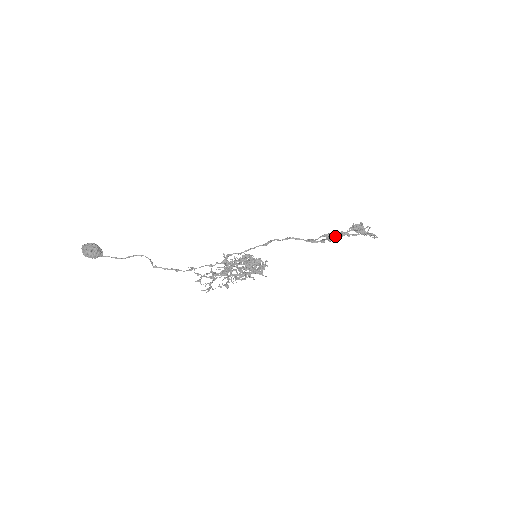
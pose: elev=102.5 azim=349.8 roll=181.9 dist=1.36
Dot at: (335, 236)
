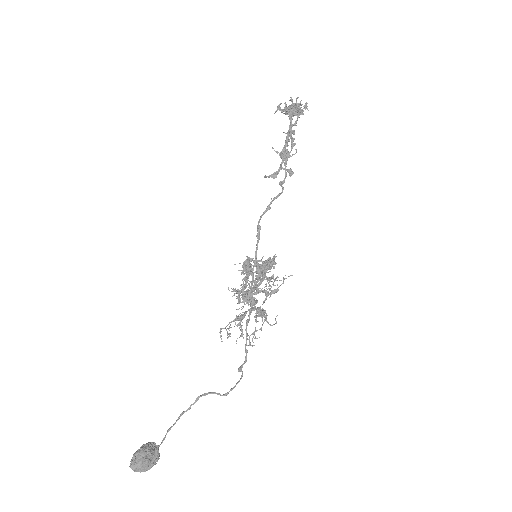
Dot at: (285, 146)
